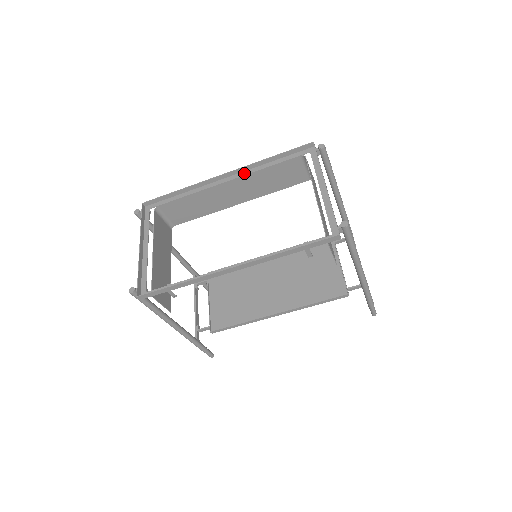
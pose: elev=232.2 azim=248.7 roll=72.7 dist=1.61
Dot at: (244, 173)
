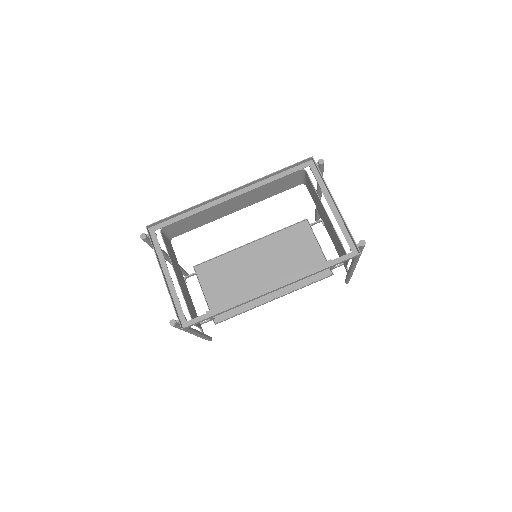
Dot at: (248, 189)
